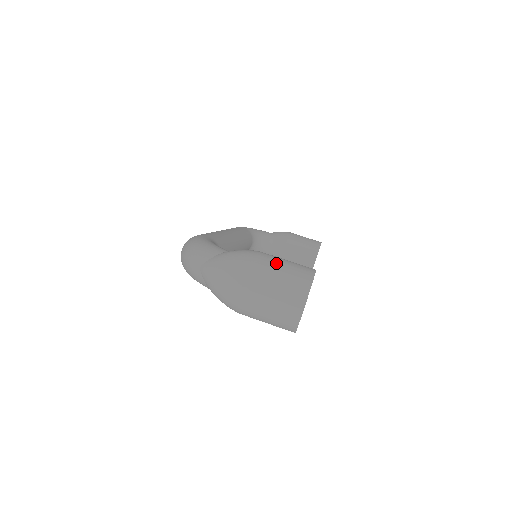
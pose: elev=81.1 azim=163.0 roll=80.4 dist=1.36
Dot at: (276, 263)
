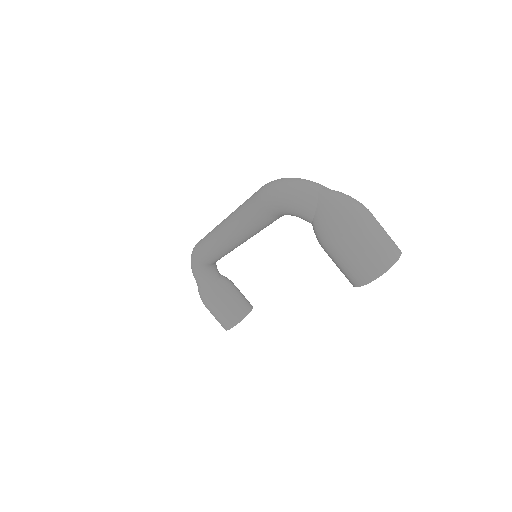
Dot at: occluded
